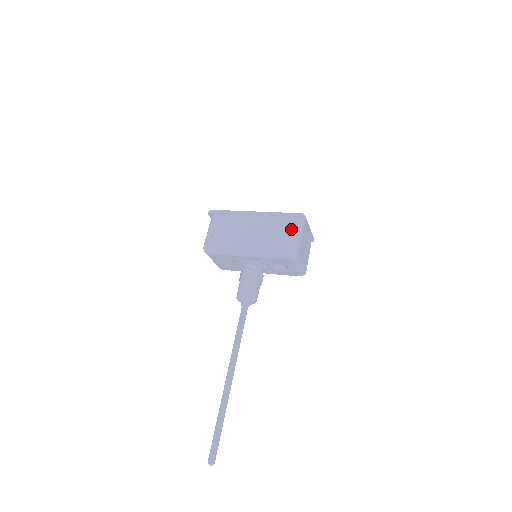
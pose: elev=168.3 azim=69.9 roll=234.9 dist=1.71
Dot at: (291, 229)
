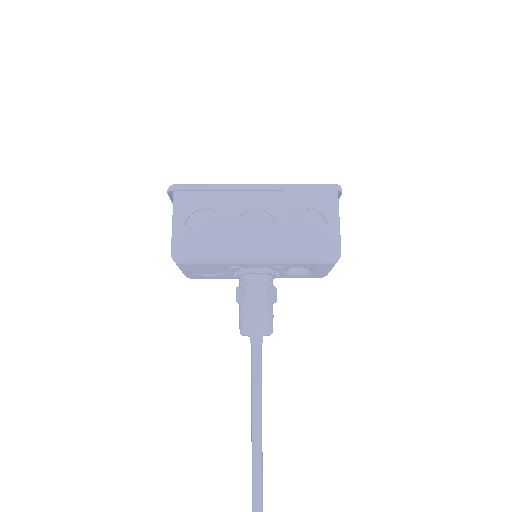
Dot at: (324, 212)
